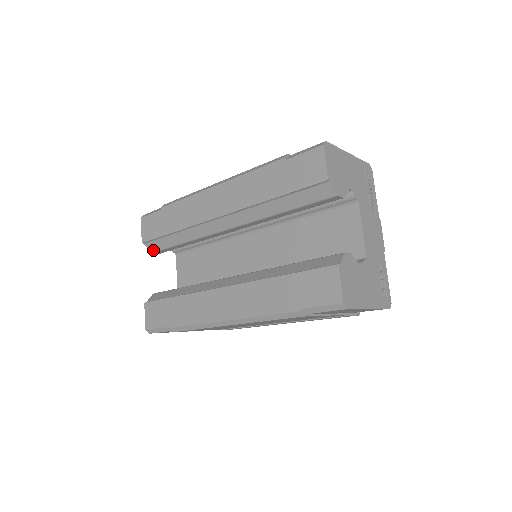
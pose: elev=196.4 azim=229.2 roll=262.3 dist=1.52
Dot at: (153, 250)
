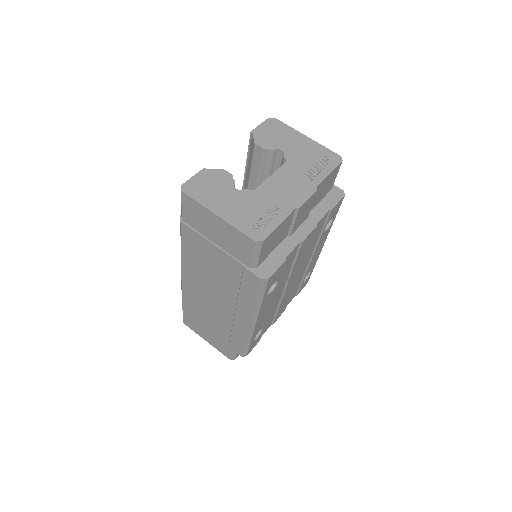
Dot at: occluded
